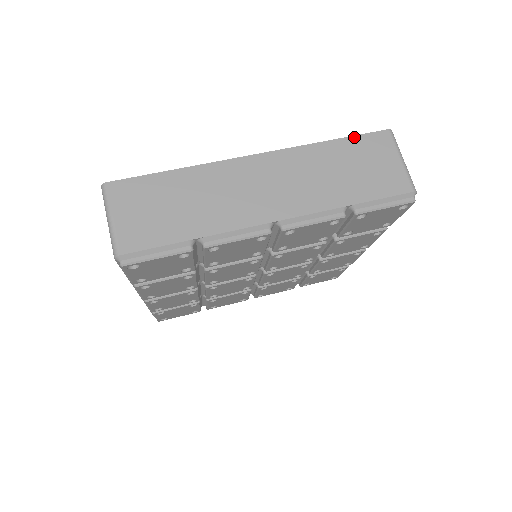
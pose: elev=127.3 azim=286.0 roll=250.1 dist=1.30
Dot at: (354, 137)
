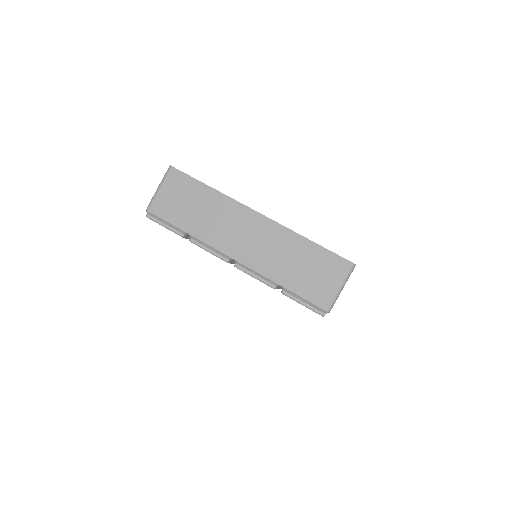
Dot at: (325, 249)
